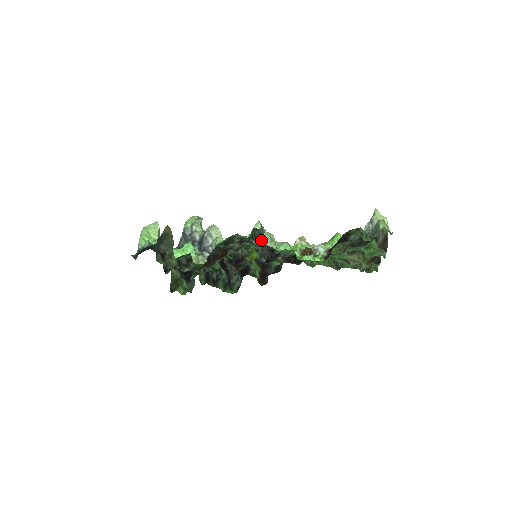
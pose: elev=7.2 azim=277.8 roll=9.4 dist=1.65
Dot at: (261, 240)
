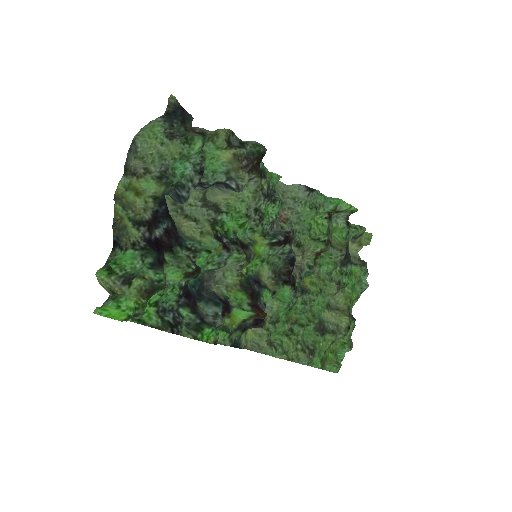
Dot at: (281, 203)
